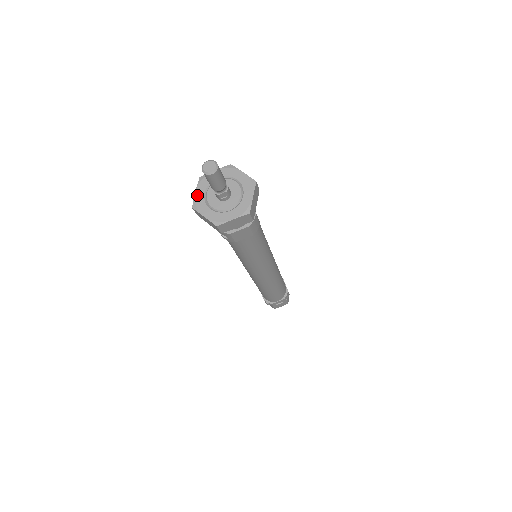
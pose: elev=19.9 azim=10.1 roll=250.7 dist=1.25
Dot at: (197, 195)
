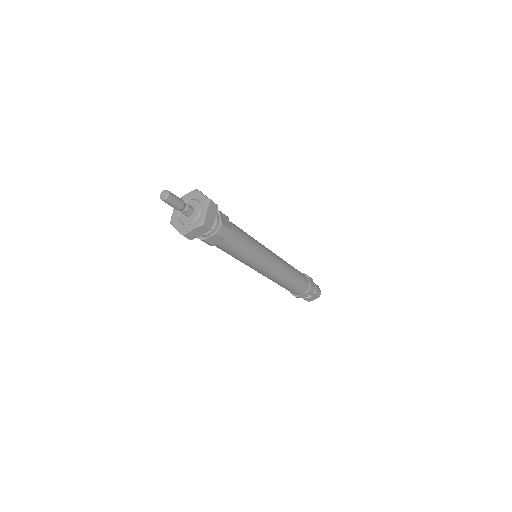
Dot at: (173, 214)
